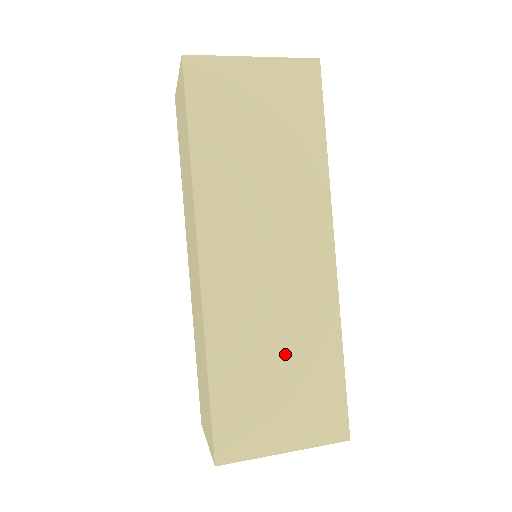
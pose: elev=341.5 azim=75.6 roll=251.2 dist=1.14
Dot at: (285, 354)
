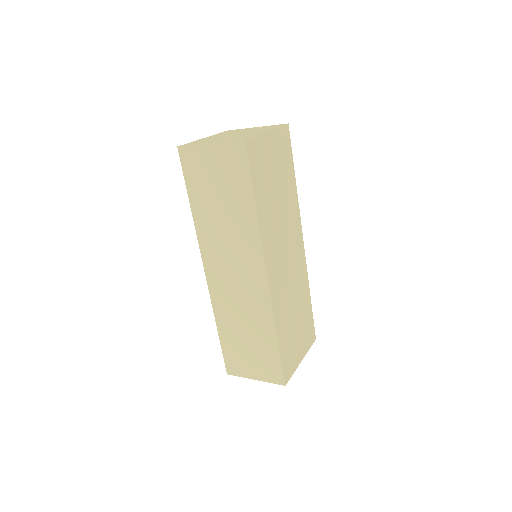
Dot at: (297, 310)
